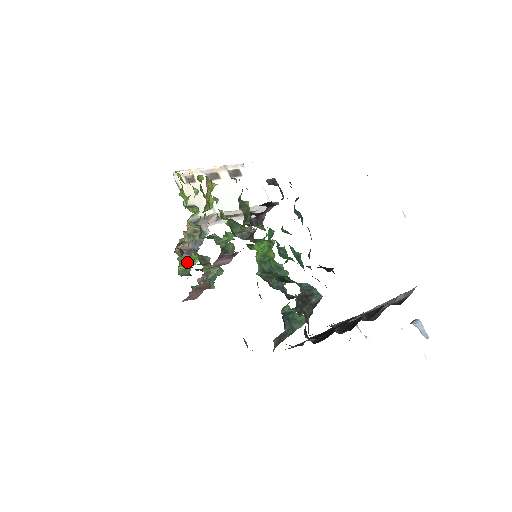
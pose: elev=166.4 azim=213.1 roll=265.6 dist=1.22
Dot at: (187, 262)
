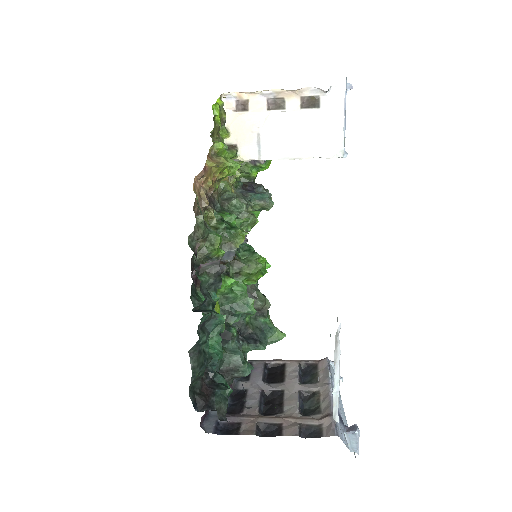
Dot at: (235, 186)
